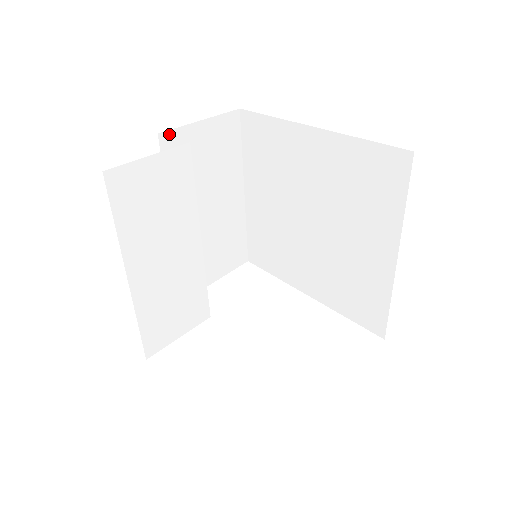
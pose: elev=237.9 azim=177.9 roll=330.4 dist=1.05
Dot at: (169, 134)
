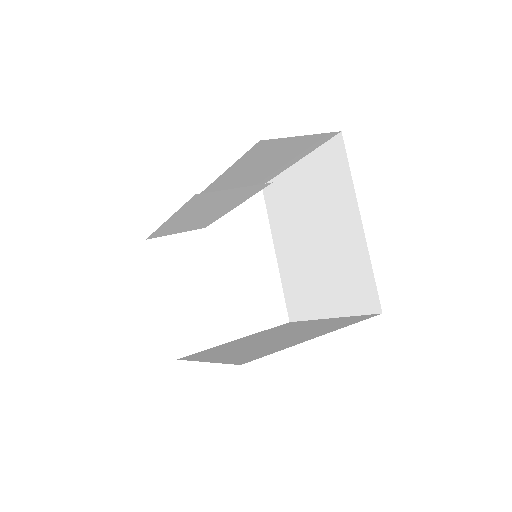
Dot at: (269, 140)
